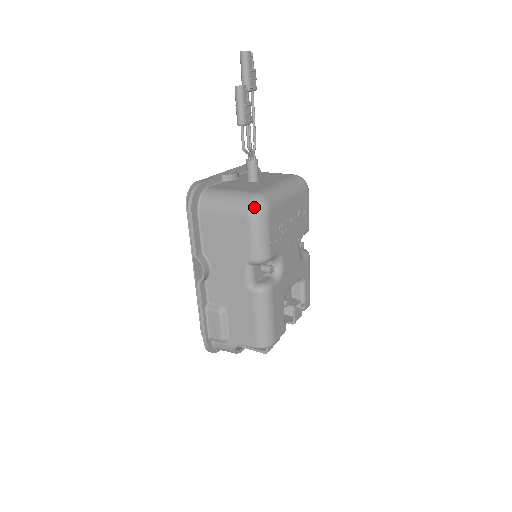
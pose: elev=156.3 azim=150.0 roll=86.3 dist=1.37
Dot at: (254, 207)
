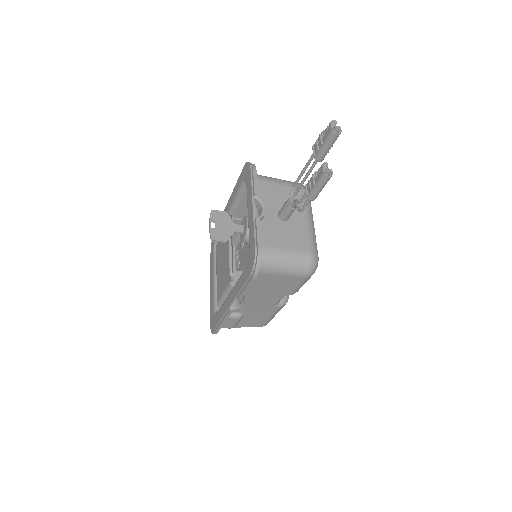
Dot at: (313, 270)
